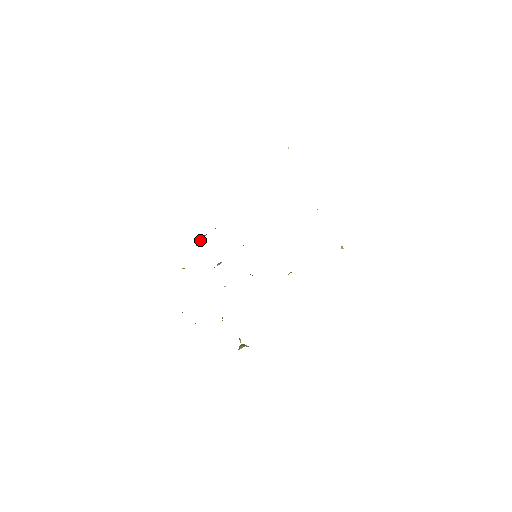
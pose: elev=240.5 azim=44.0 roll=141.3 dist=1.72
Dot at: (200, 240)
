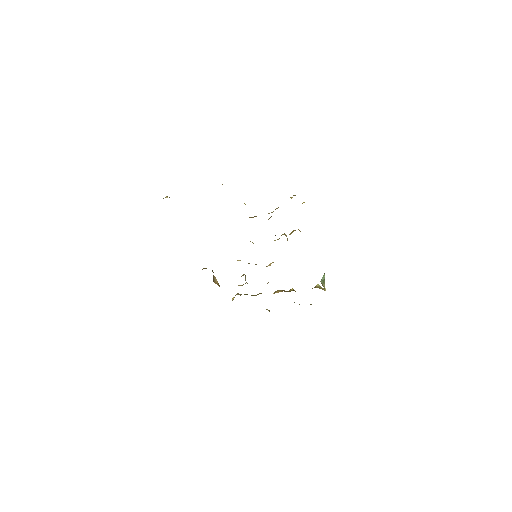
Dot at: (215, 281)
